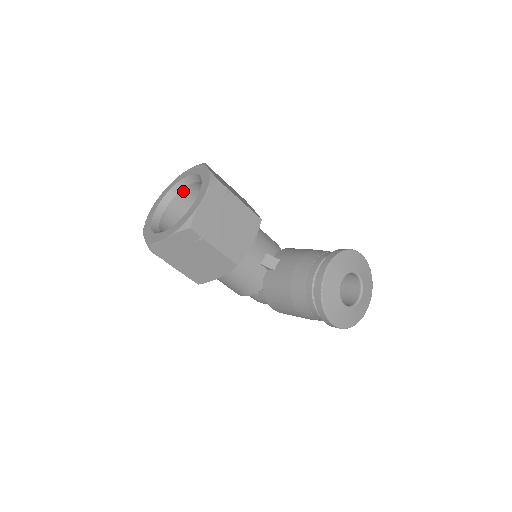
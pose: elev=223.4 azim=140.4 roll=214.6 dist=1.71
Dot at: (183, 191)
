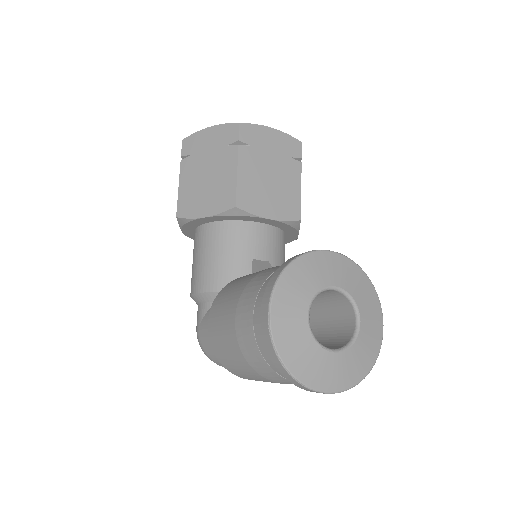
Dot at: occluded
